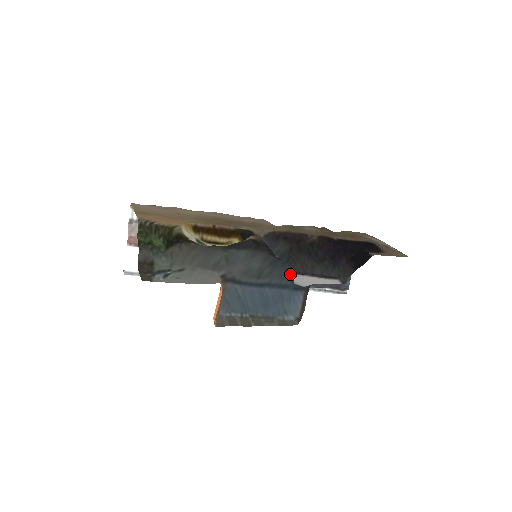
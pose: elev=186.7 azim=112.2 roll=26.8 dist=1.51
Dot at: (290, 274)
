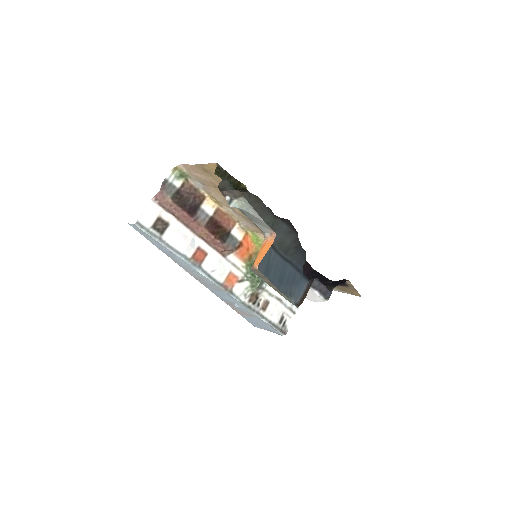
Dot at: (304, 263)
